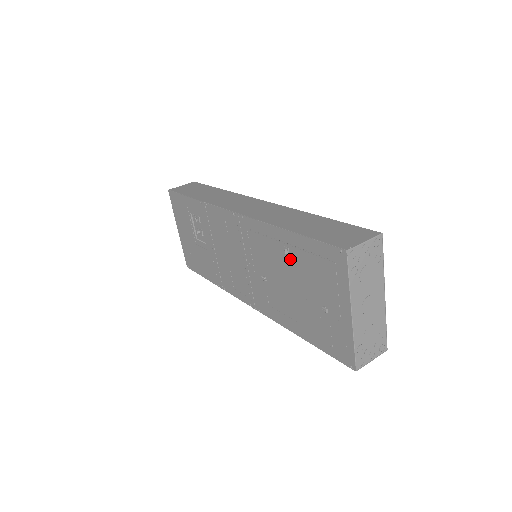
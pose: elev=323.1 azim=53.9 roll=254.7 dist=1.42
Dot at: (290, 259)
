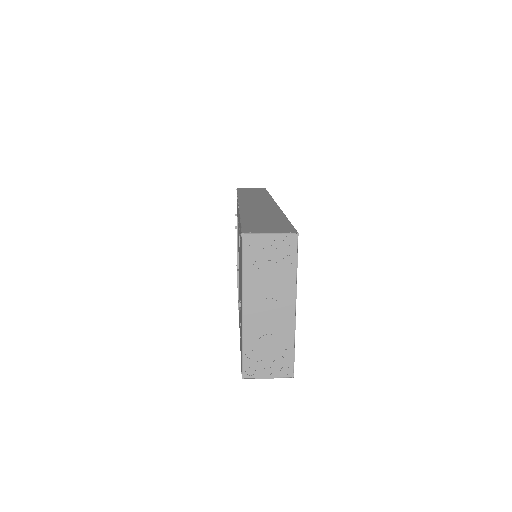
Dot at: occluded
